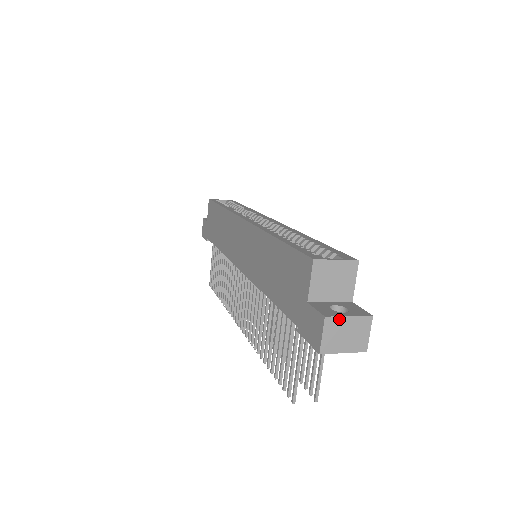
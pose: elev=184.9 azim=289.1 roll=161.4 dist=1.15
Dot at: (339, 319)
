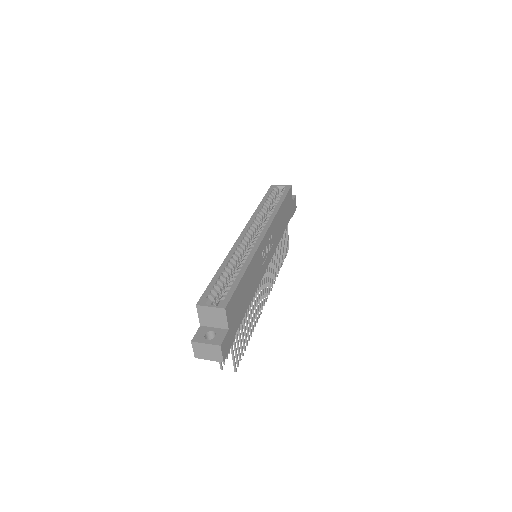
Dot at: (200, 344)
